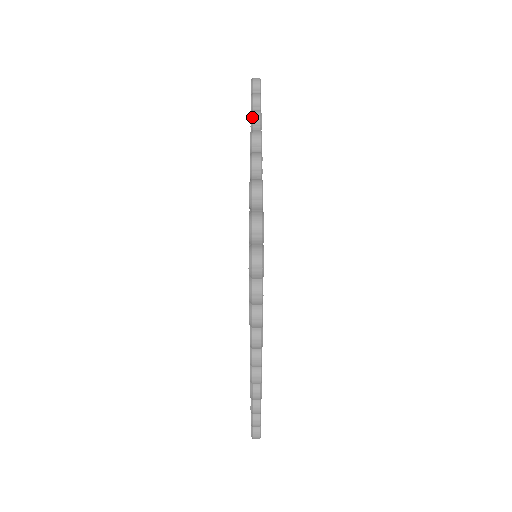
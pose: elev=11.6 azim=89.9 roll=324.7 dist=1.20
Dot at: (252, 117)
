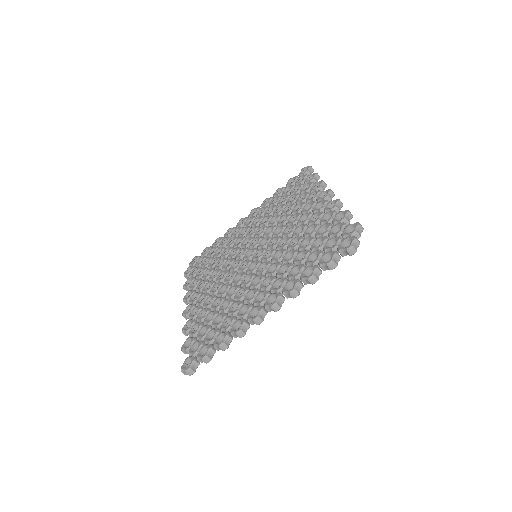
Dot at: (323, 183)
